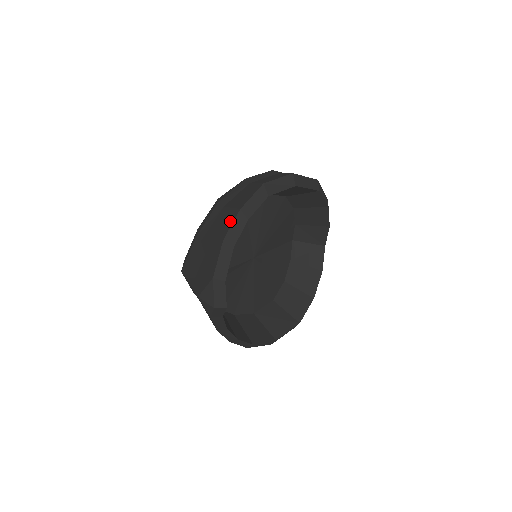
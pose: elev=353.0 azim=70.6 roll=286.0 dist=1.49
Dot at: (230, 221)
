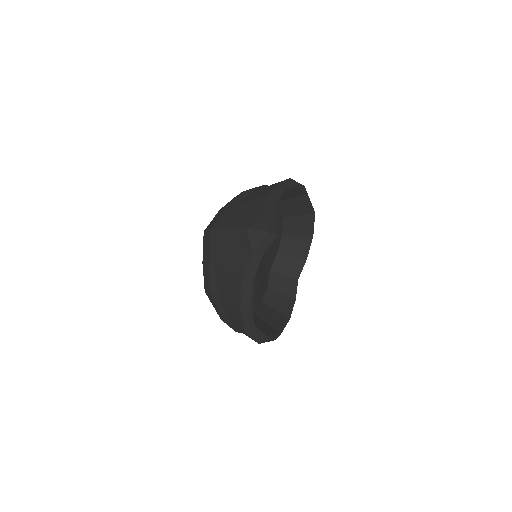
Dot at: (269, 189)
